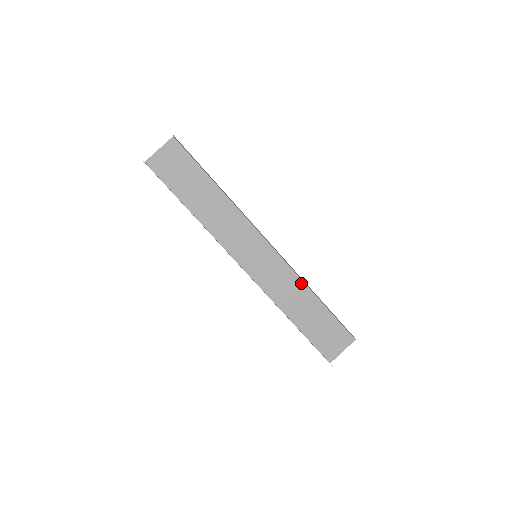
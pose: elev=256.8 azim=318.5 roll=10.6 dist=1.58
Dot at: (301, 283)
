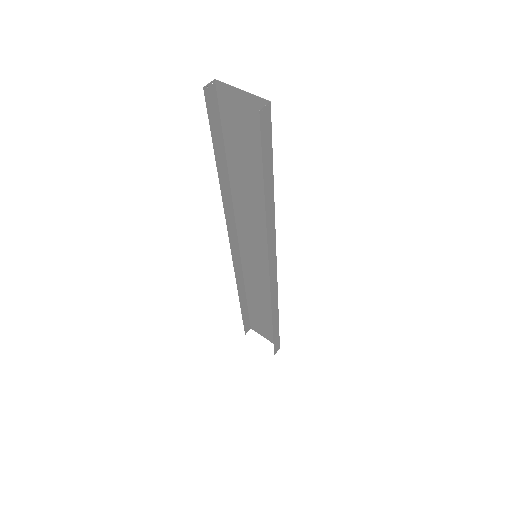
Dot at: occluded
